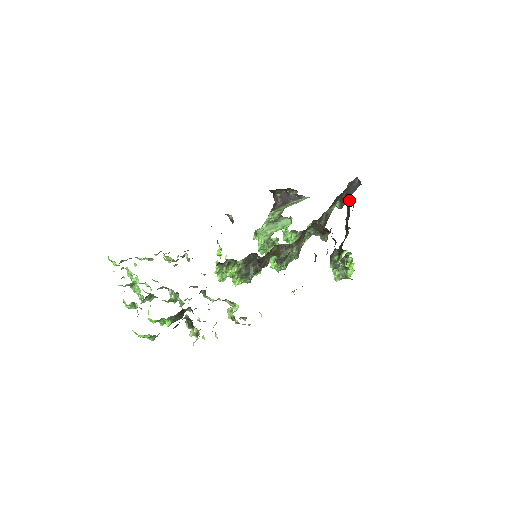
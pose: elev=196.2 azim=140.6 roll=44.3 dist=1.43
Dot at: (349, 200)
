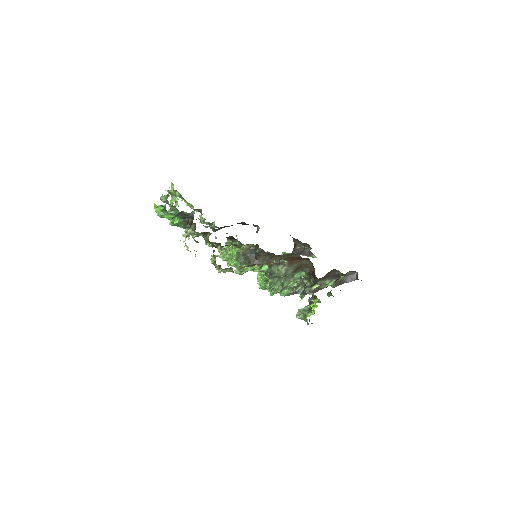
Dot at: (342, 278)
